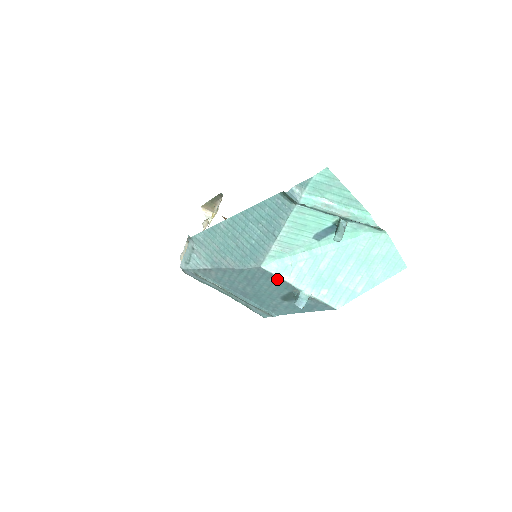
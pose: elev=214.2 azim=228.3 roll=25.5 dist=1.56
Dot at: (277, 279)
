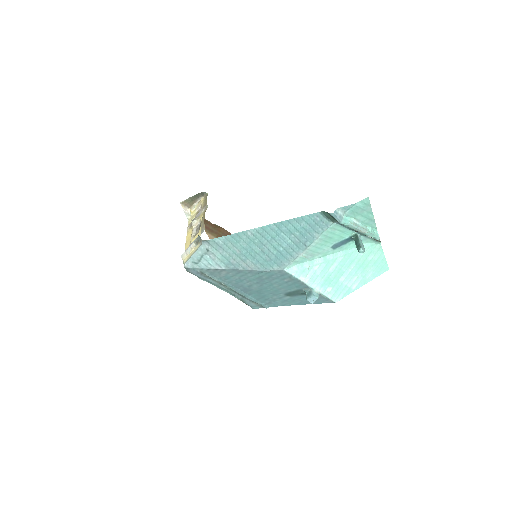
Dot at: (294, 280)
